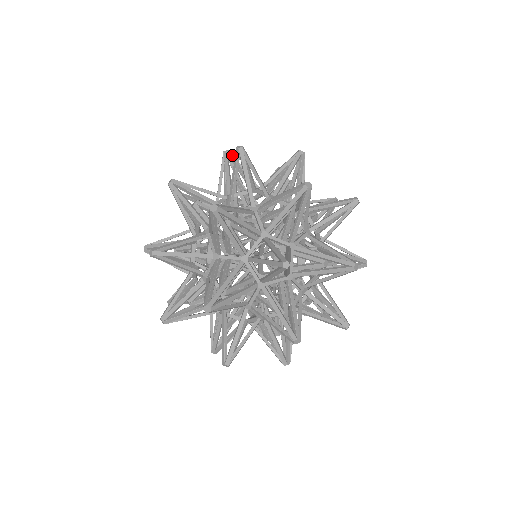
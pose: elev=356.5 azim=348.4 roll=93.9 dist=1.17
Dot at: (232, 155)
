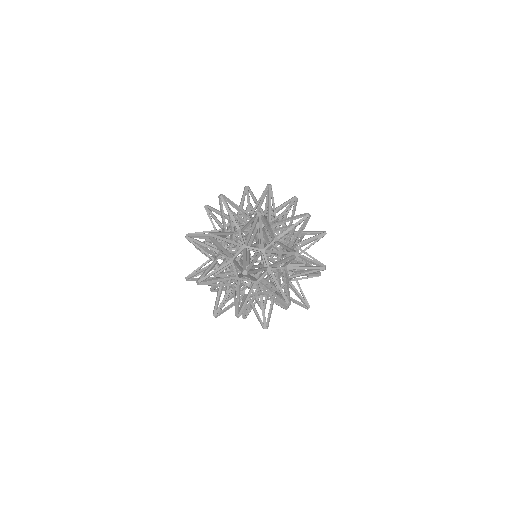
Dot at: occluded
